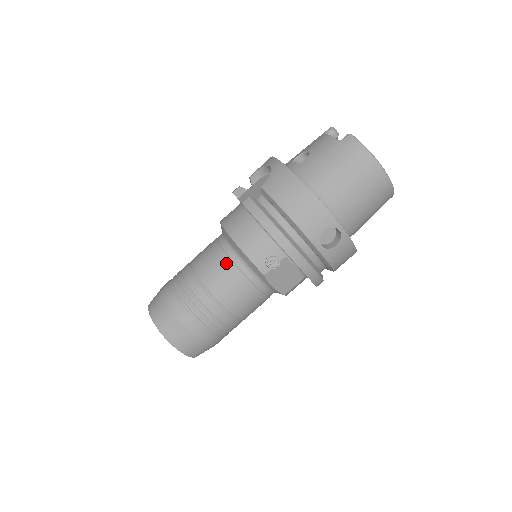
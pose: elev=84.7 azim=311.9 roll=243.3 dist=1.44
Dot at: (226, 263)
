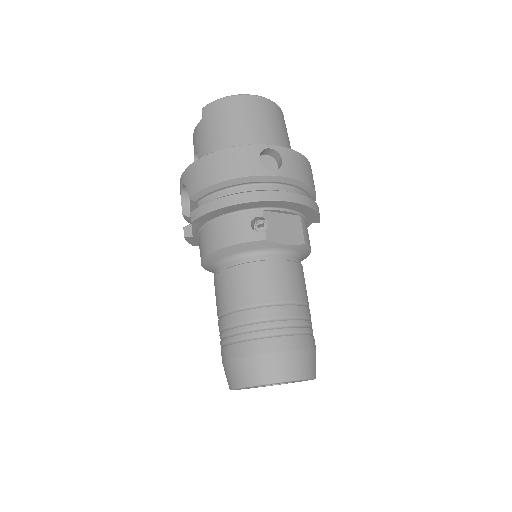
Dot at: (234, 272)
